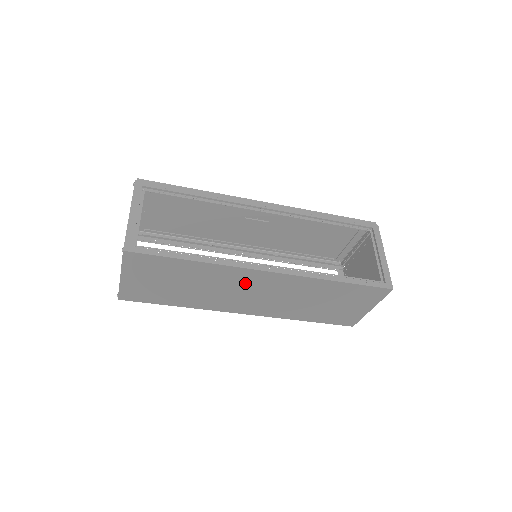
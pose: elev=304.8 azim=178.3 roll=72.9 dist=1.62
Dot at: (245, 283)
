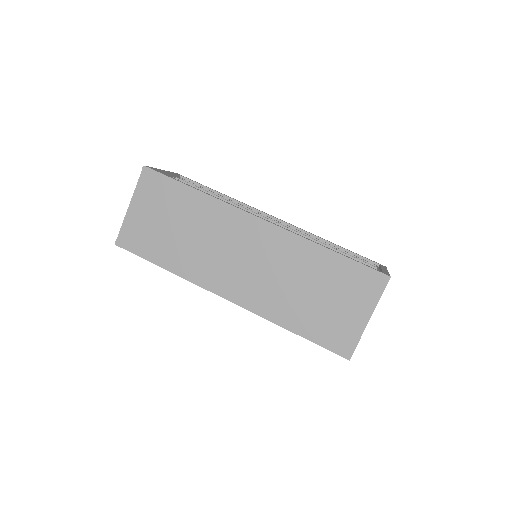
Dot at: (235, 236)
